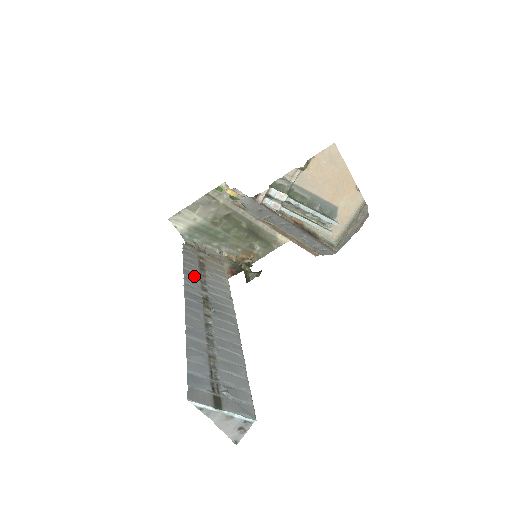
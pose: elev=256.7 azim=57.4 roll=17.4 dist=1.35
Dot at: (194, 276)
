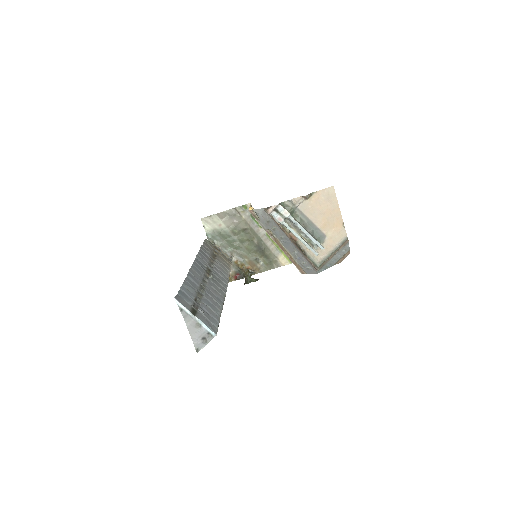
Dot at: (206, 256)
